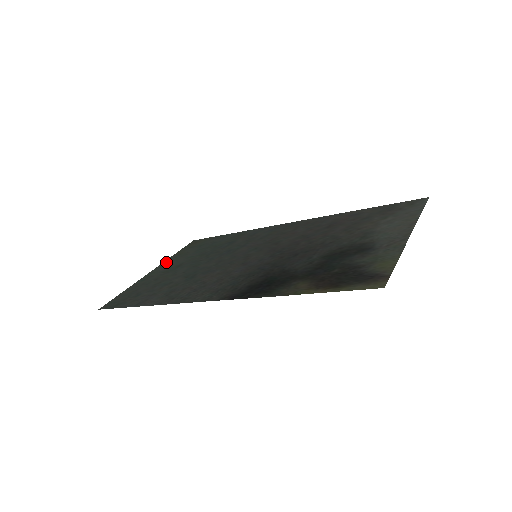
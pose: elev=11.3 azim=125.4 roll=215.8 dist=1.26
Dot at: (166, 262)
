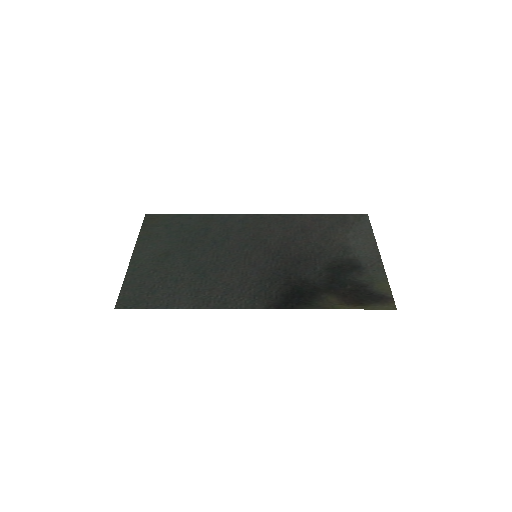
Dot at: (141, 245)
